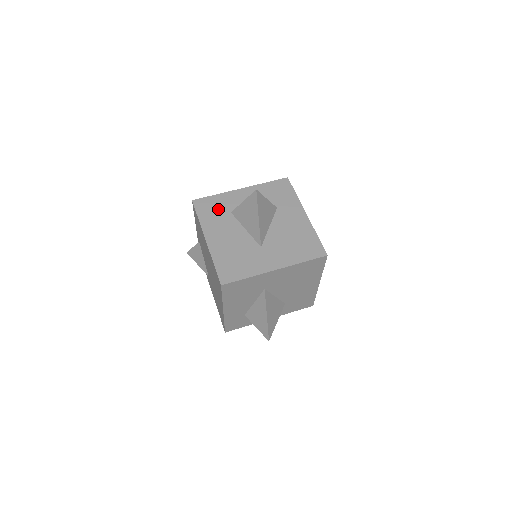
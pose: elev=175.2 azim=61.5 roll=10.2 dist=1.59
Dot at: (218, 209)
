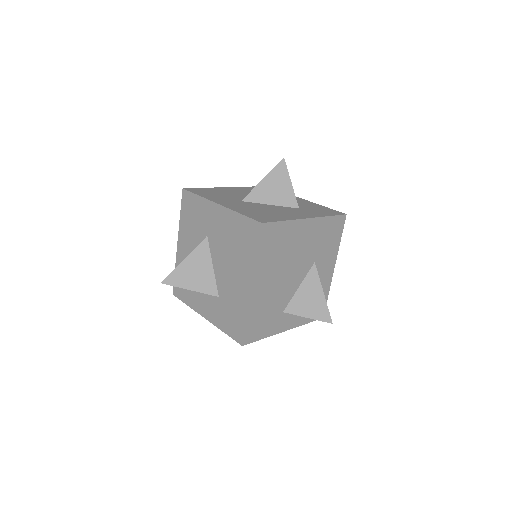
Dot at: occluded
